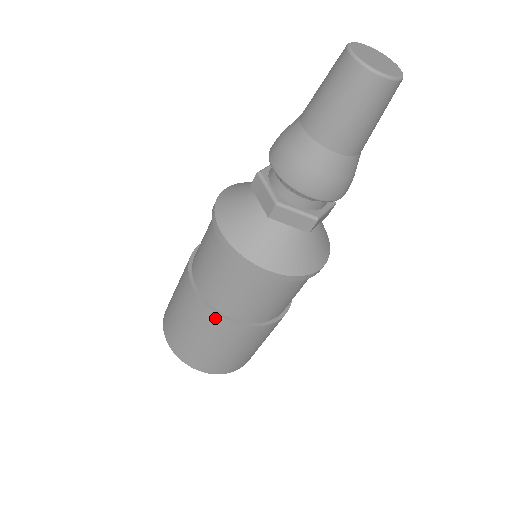
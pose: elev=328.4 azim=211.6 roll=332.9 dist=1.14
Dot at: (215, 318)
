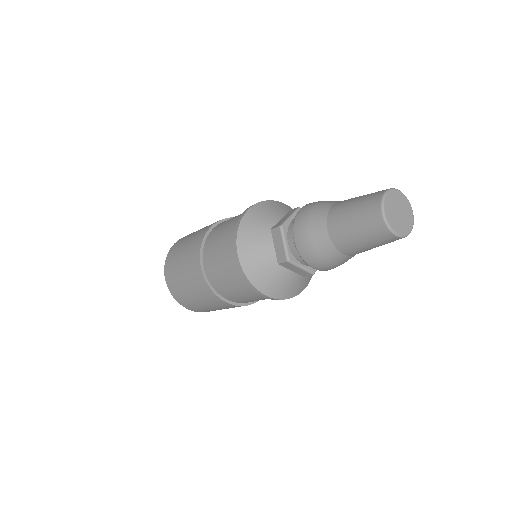
Dot at: occluded
